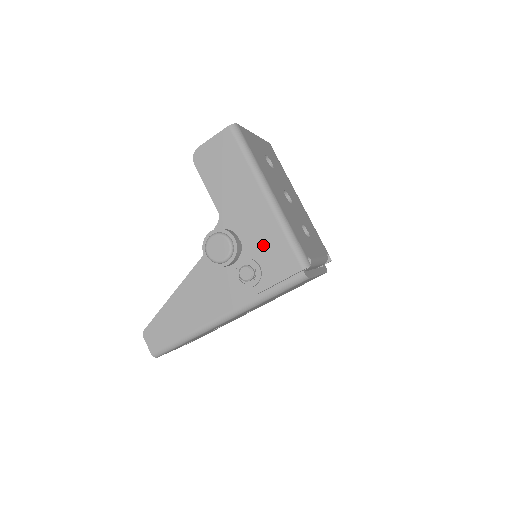
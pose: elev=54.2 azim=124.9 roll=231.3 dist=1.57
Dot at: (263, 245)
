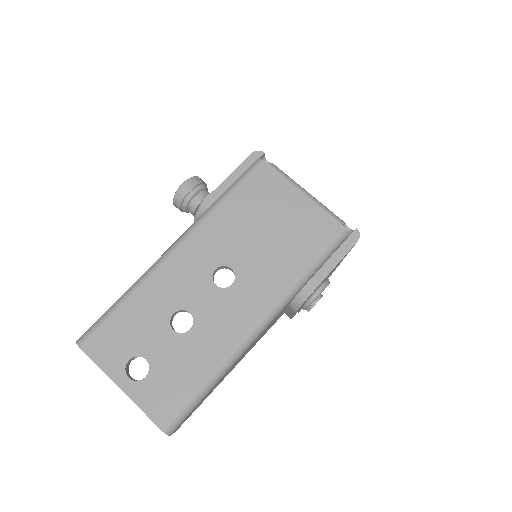
Dot at: occluded
